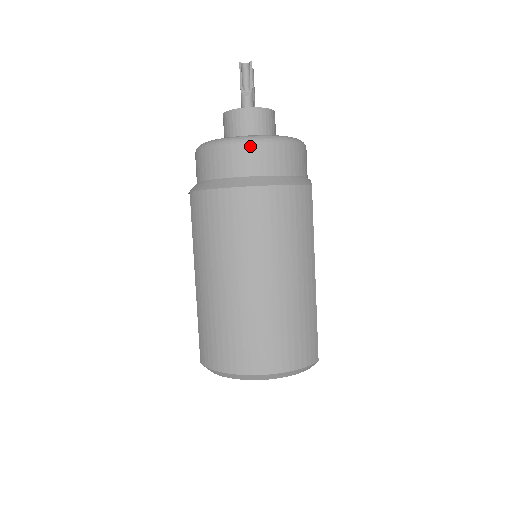
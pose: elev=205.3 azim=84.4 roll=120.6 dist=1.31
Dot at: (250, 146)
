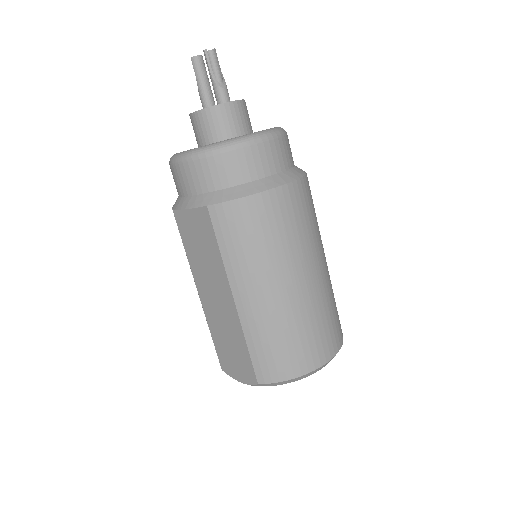
Dot at: (273, 141)
